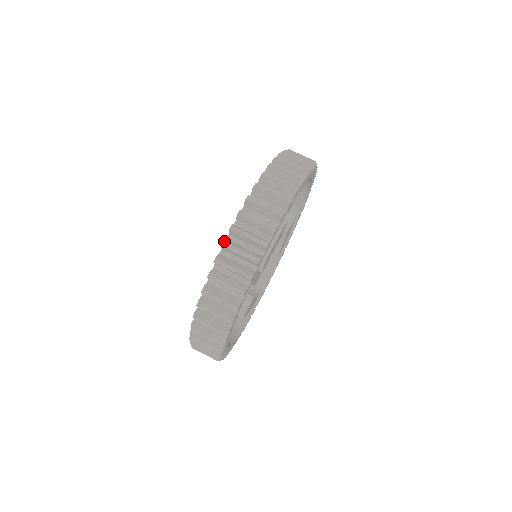
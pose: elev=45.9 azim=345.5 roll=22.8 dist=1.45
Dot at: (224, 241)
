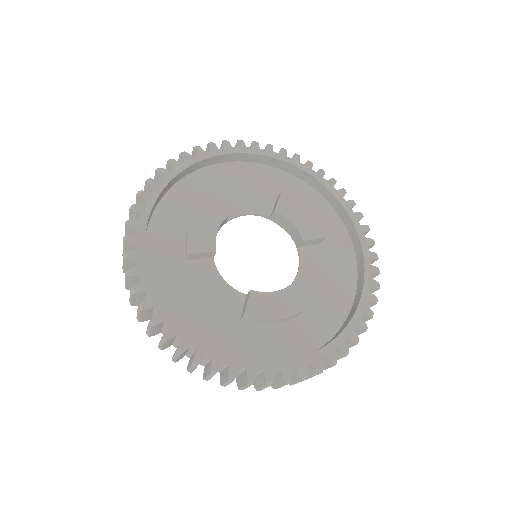
Dot at: occluded
